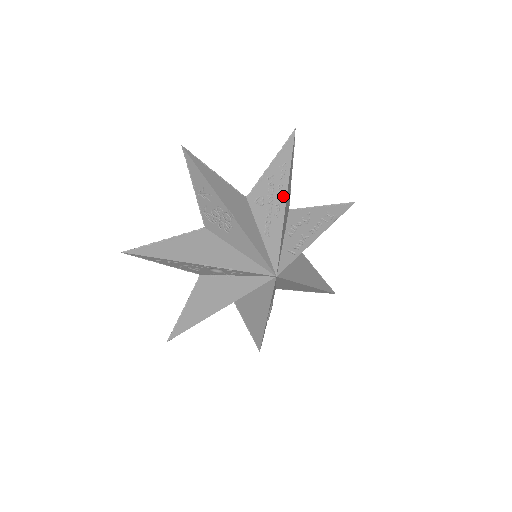
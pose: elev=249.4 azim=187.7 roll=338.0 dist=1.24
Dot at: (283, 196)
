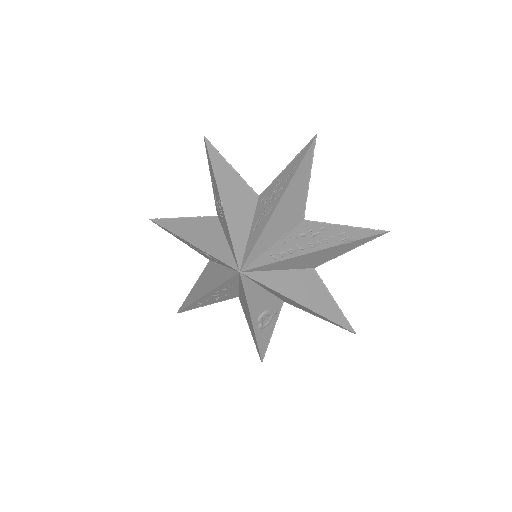
Dot at: (279, 198)
